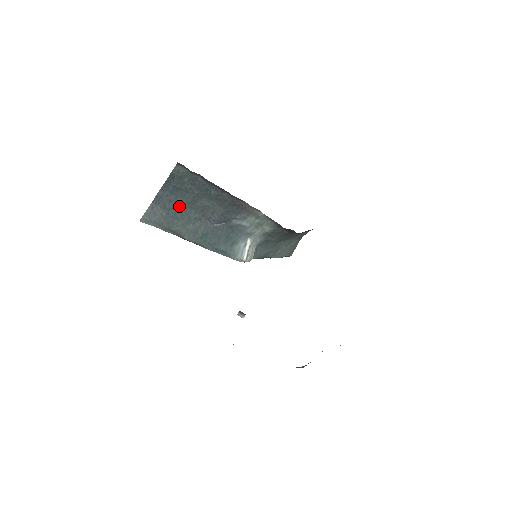
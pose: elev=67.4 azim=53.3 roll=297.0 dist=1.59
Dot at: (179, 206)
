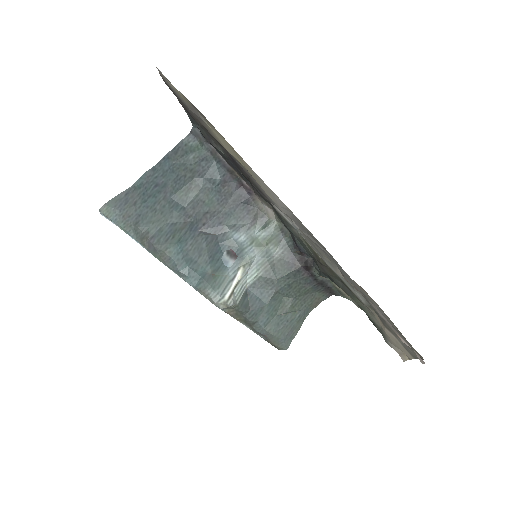
Dot at: (165, 194)
